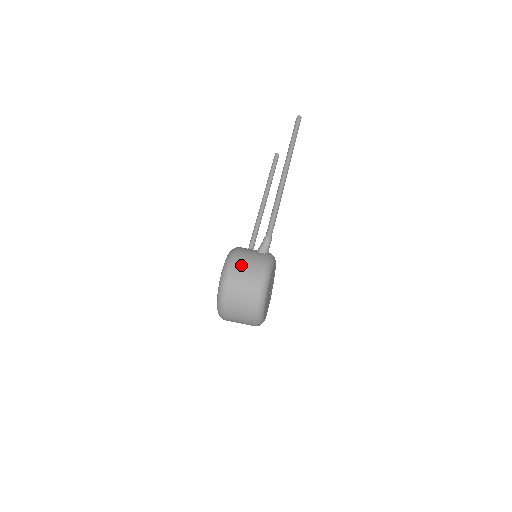
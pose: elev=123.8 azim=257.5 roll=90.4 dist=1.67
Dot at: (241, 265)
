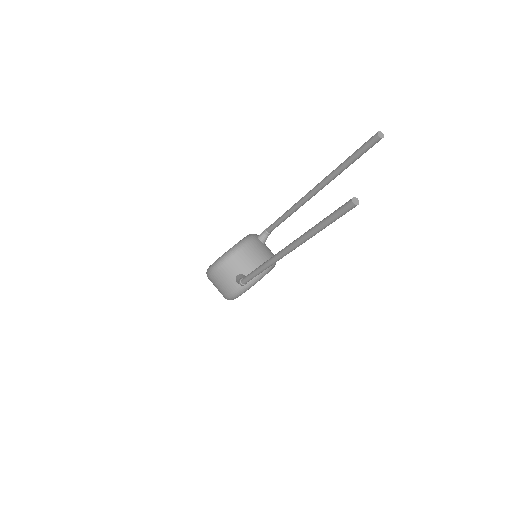
Dot at: (216, 282)
